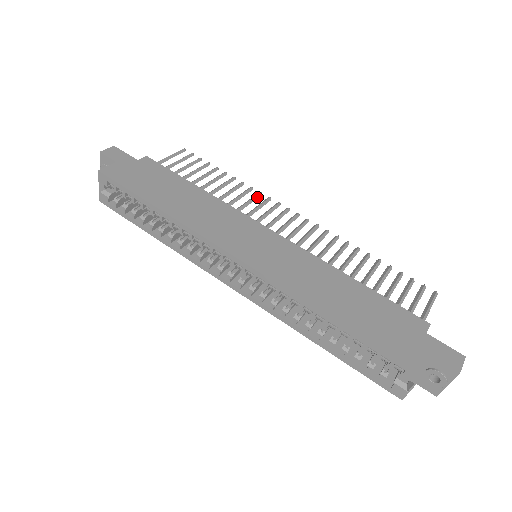
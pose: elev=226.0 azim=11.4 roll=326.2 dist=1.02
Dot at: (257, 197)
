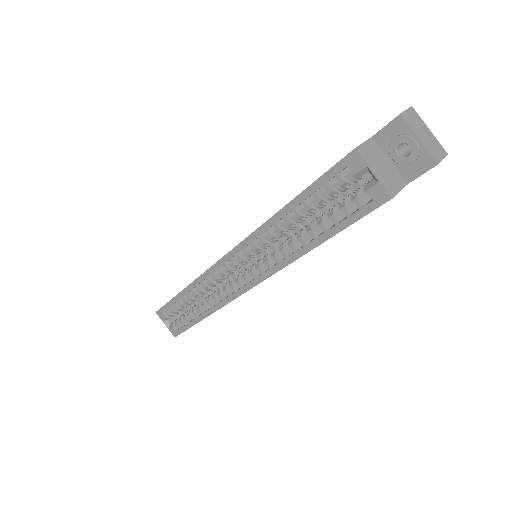
Dot at: occluded
